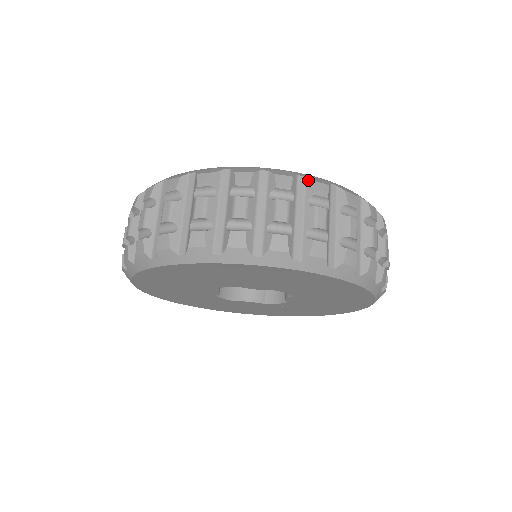
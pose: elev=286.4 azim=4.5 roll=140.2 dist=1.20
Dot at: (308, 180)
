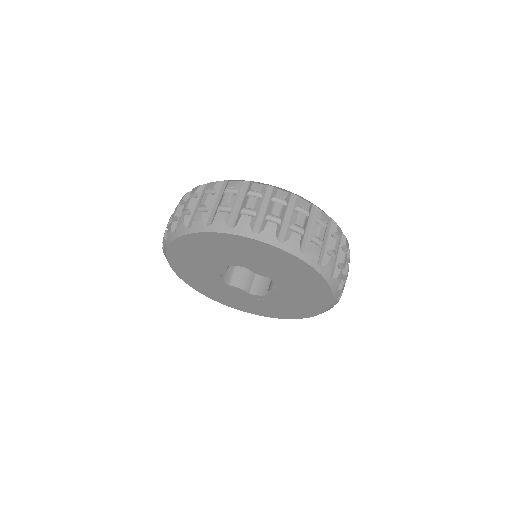
Dot at: (318, 209)
